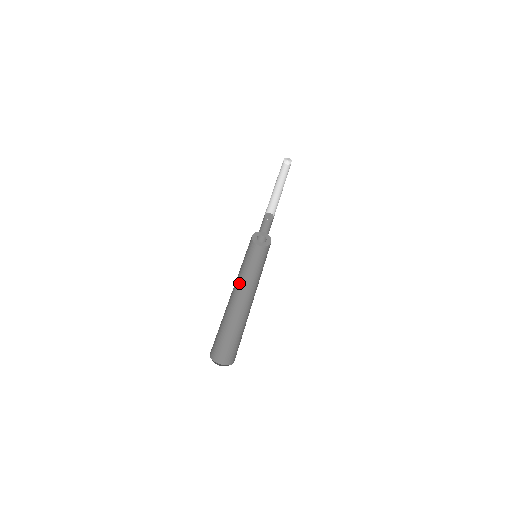
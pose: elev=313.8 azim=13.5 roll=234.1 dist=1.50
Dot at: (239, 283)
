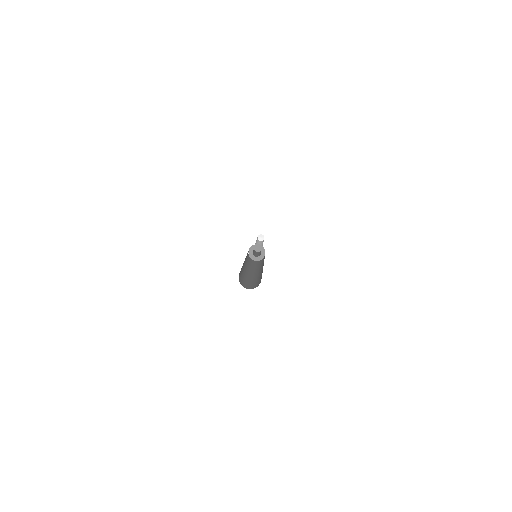
Dot at: (249, 268)
